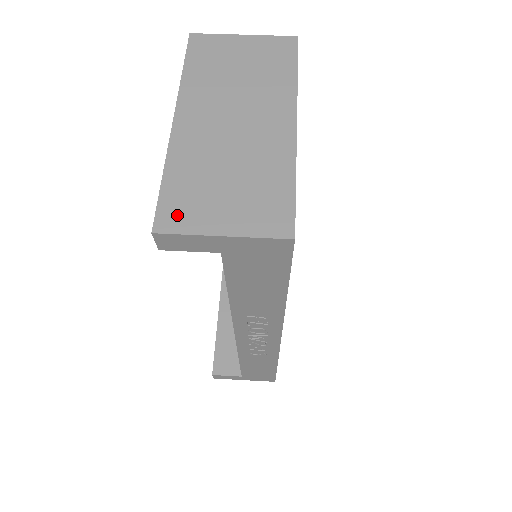
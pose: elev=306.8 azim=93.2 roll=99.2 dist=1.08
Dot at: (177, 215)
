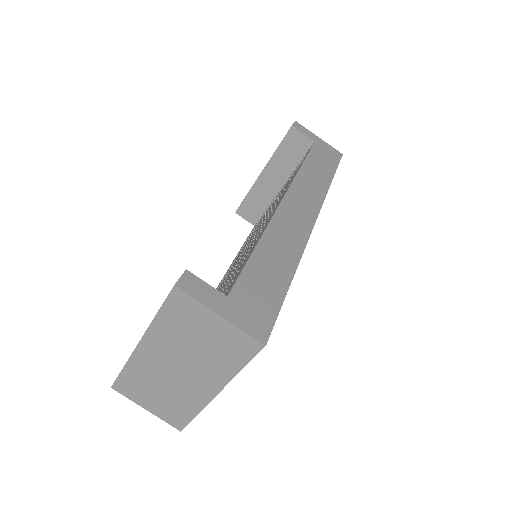
Dot at: (126, 389)
